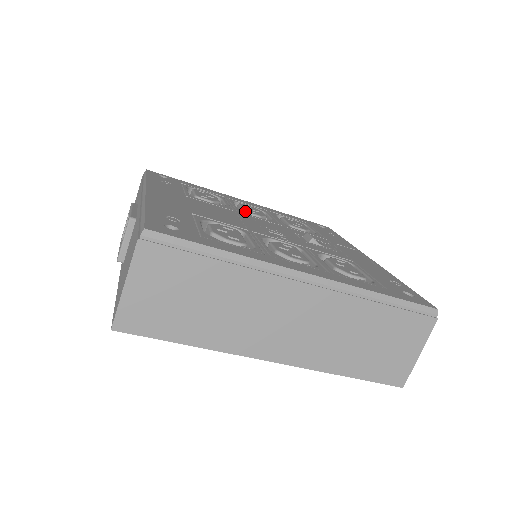
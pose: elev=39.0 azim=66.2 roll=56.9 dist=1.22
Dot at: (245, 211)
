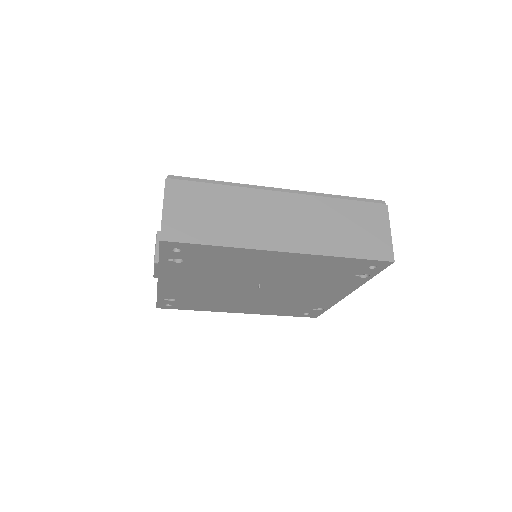
Dot at: occluded
